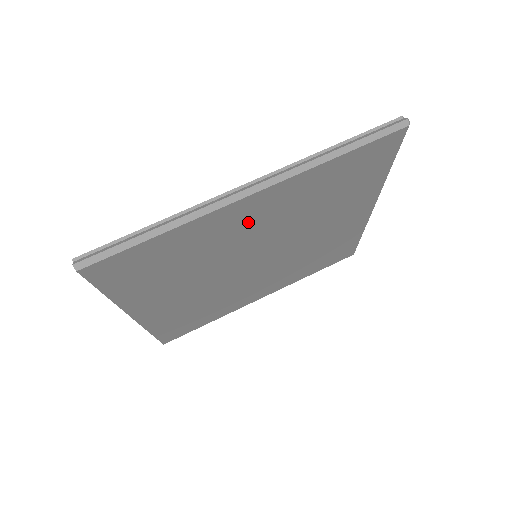
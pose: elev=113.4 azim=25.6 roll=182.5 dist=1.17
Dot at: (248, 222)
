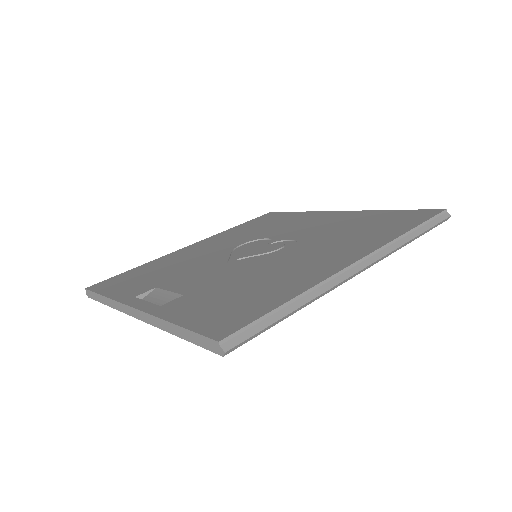
Dot at: occluded
